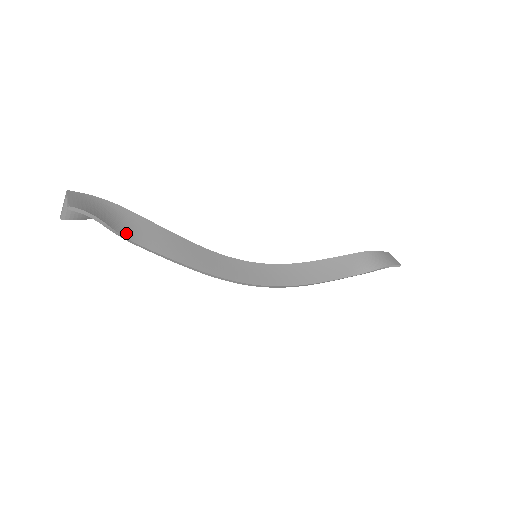
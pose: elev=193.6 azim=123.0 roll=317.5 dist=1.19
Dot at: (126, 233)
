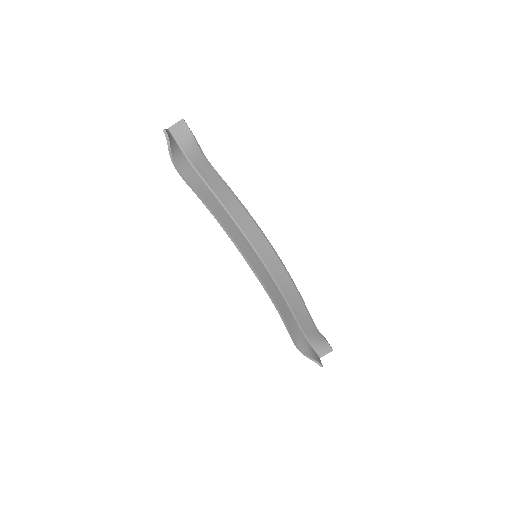
Dot at: (202, 156)
